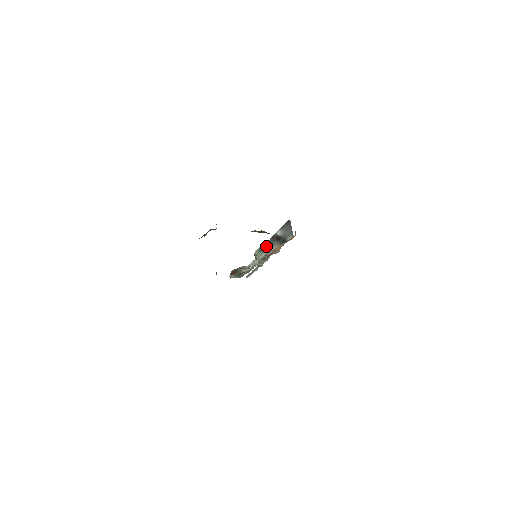
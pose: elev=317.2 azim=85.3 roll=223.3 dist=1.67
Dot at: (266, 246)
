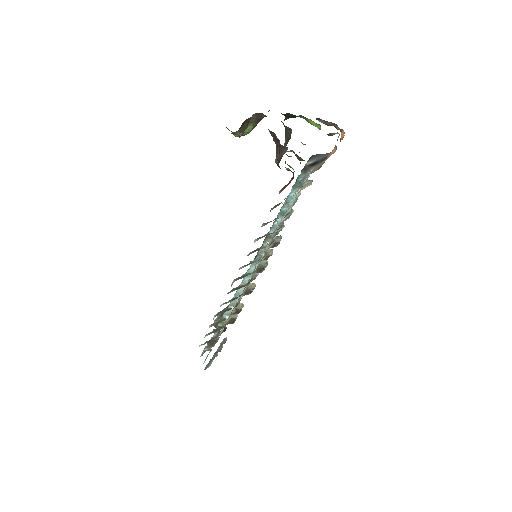
Dot at: (268, 236)
